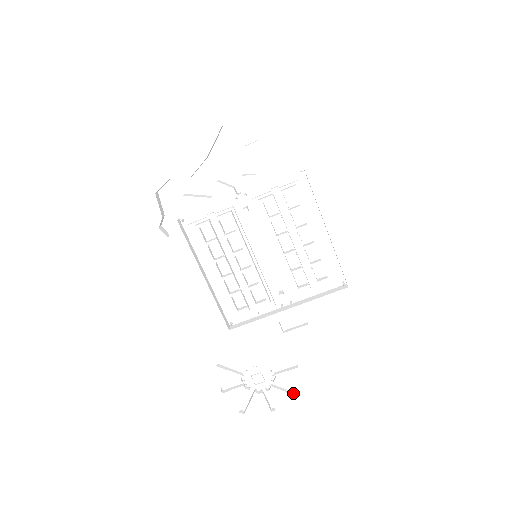
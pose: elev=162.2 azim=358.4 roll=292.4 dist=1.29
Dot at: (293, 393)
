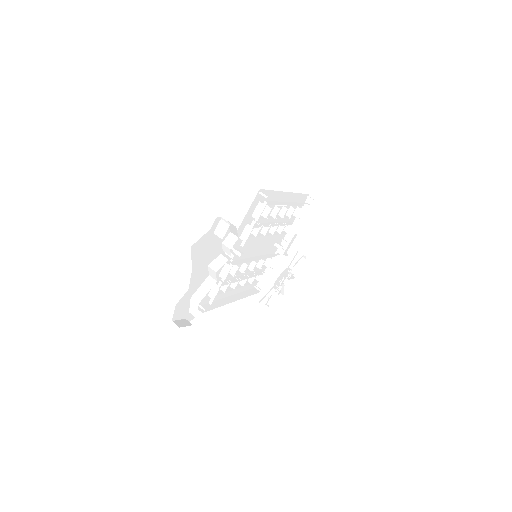
Dot at: (302, 260)
